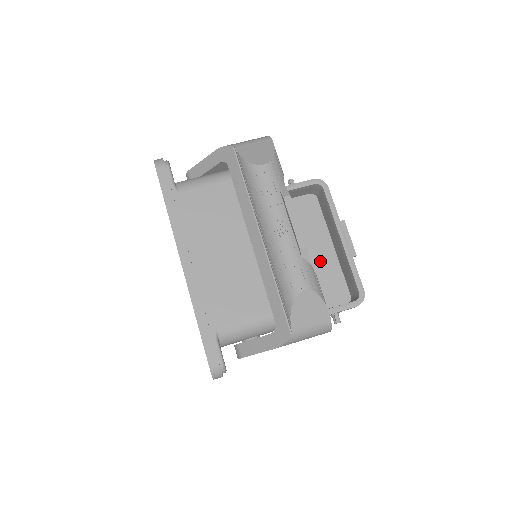
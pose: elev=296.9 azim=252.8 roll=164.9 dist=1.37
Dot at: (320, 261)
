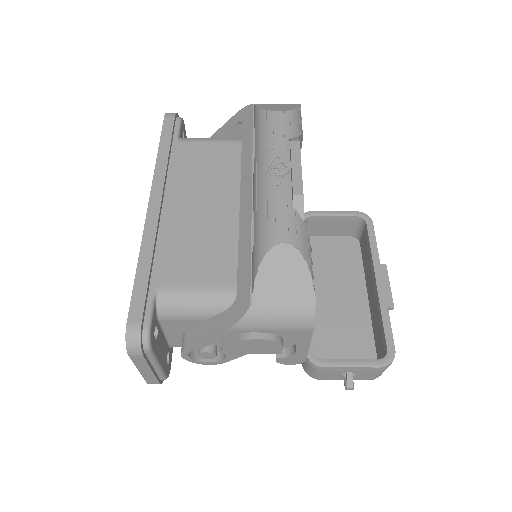
Dot at: (346, 311)
